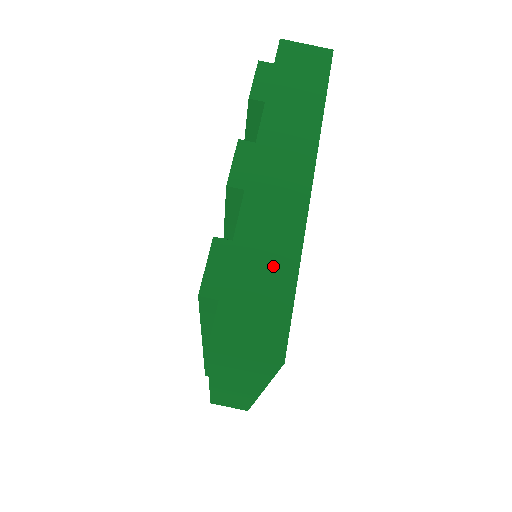
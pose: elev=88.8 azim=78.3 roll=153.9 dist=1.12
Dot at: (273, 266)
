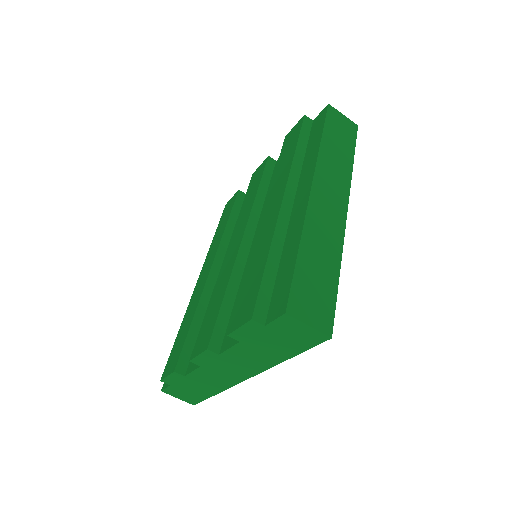
Dot at: (203, 389)
